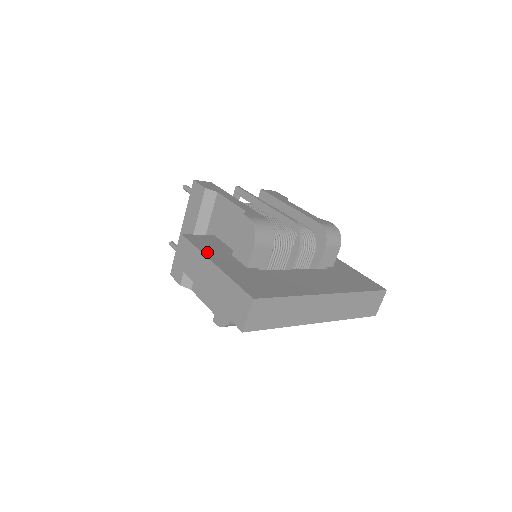
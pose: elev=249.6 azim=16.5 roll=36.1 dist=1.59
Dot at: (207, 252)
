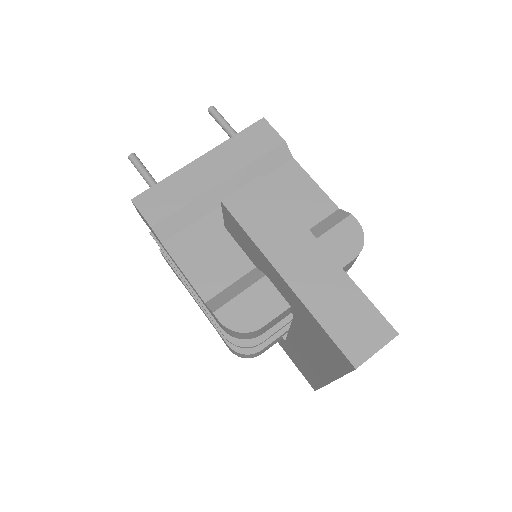
Dot at: occluded
